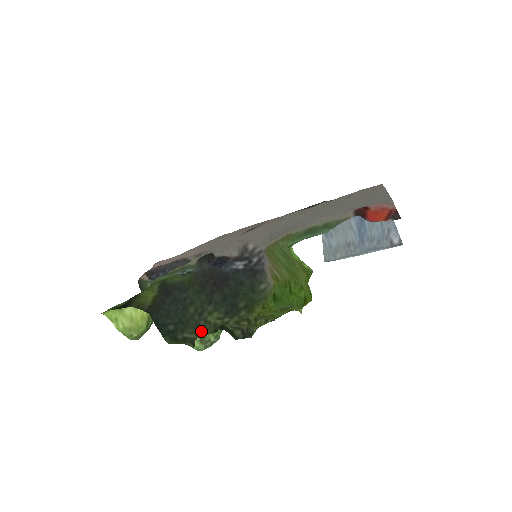
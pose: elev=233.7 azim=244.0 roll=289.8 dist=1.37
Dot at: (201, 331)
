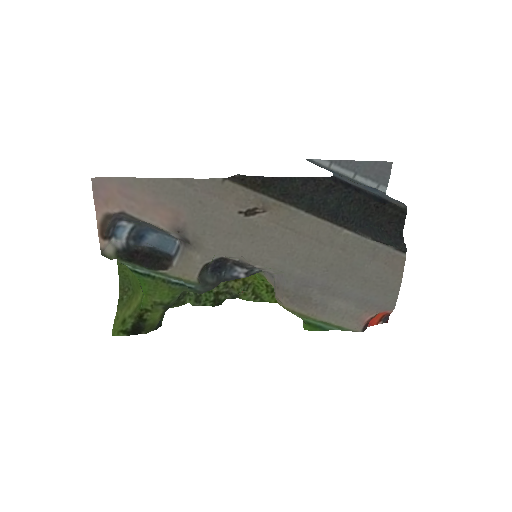
Dot at: occluded
